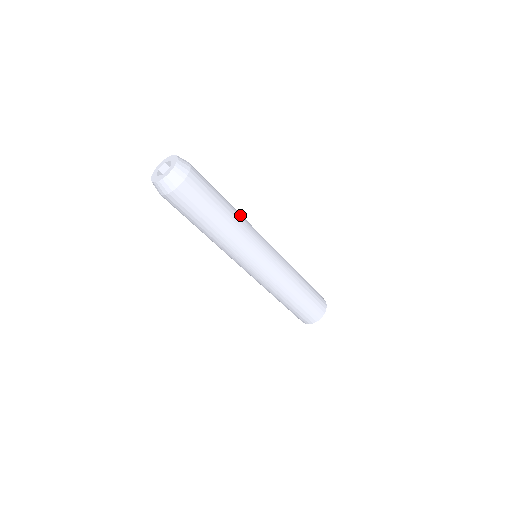
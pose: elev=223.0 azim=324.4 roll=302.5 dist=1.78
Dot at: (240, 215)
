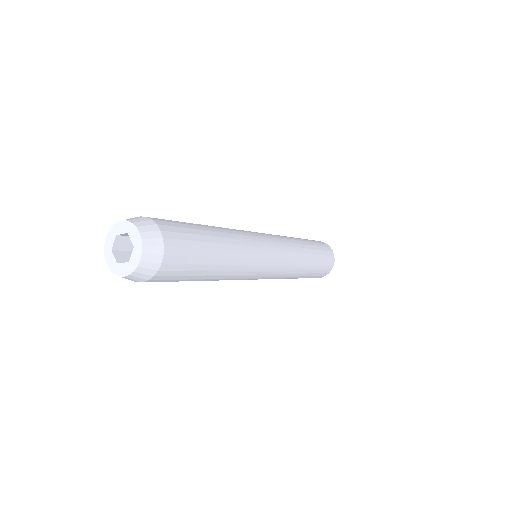
Dot at: (231, 234)
